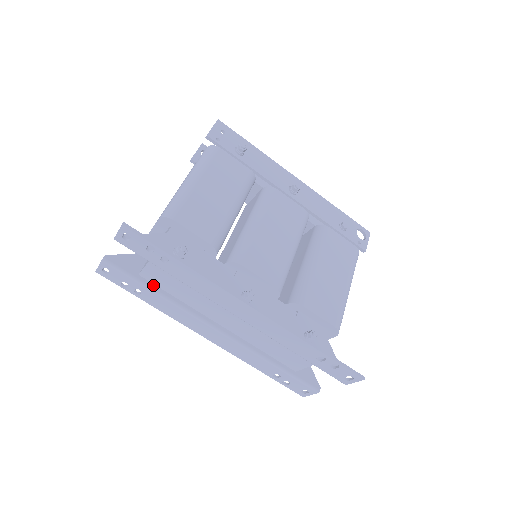
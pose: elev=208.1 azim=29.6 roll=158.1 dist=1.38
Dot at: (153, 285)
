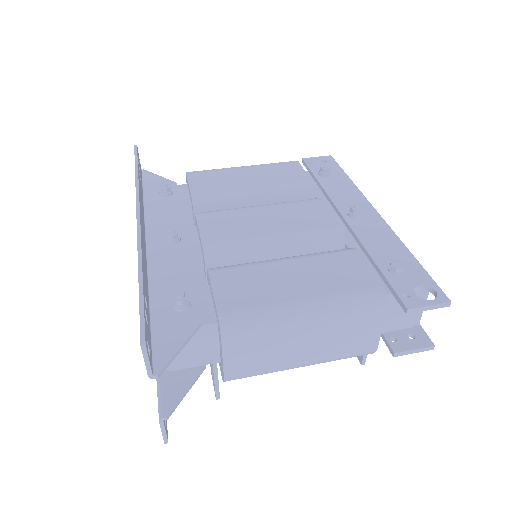
Dot at: occluded
